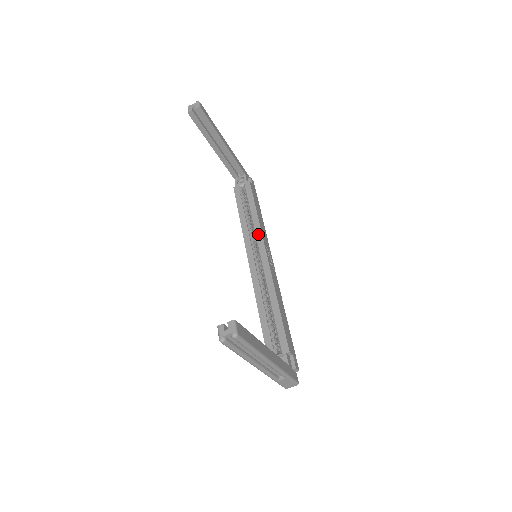
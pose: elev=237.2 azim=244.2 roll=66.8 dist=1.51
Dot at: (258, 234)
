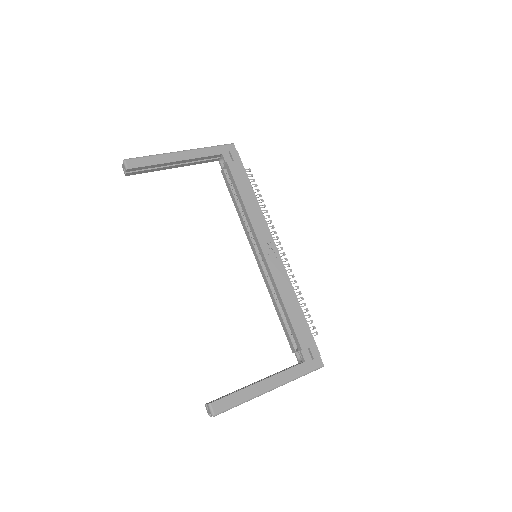
Dot at: (251, 229)
